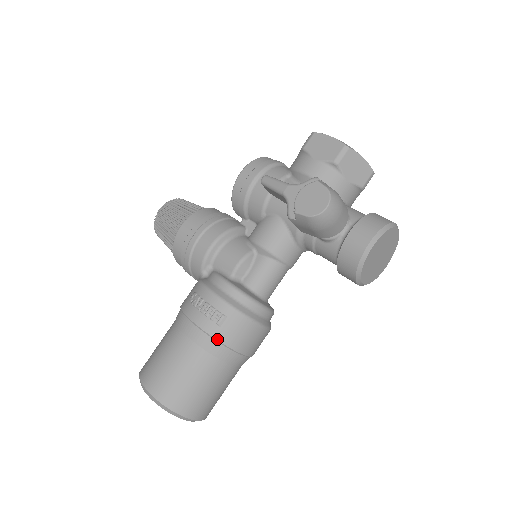
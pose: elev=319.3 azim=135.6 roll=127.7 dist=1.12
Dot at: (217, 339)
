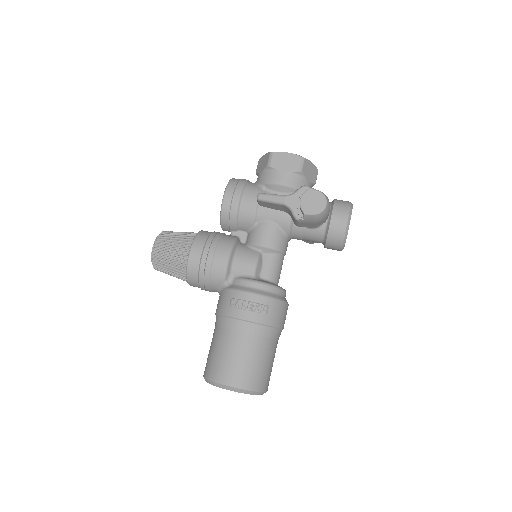
Dot at: (268, 325)
